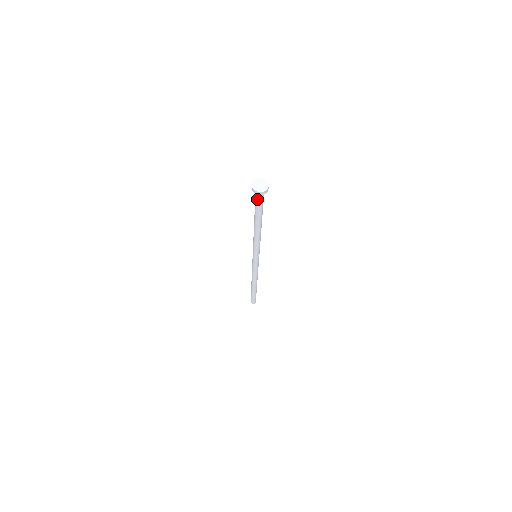
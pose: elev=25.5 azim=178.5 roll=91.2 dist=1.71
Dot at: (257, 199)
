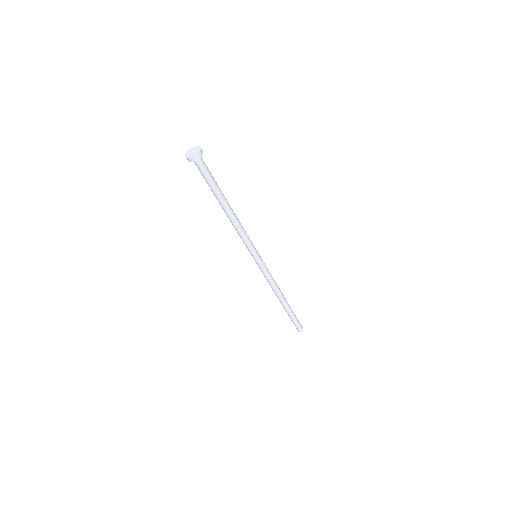
Dot at: (200, 170)
